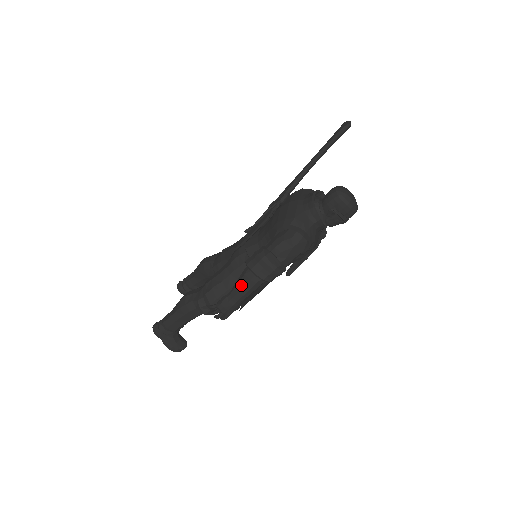
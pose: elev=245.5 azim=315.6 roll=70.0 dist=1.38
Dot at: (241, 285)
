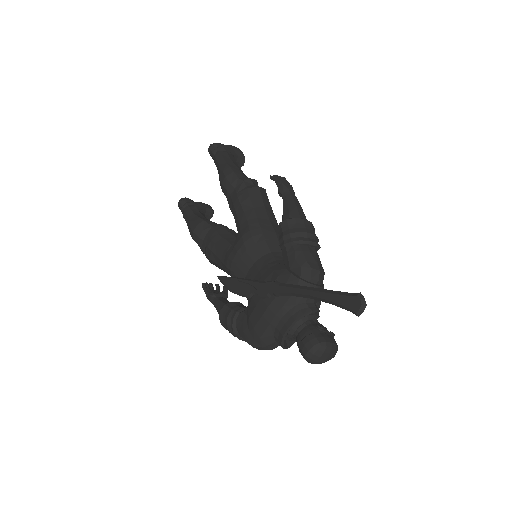
Dot at: occluded
